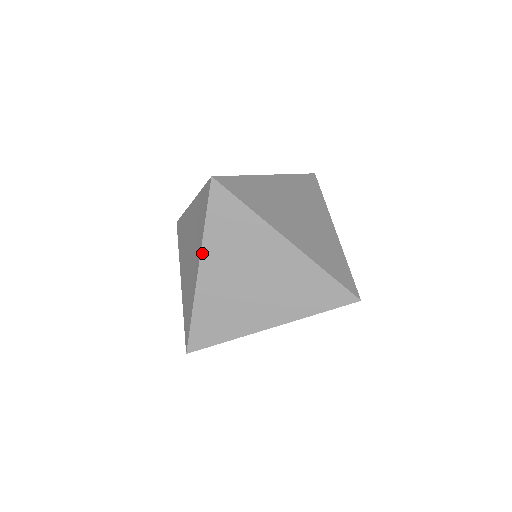
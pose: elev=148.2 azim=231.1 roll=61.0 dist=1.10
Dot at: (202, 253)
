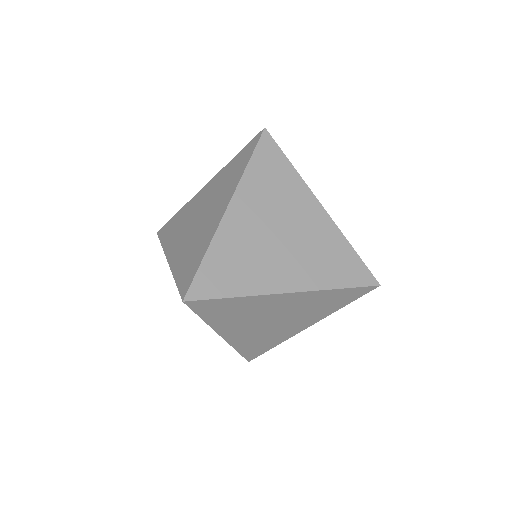
Dot at: (237, 190)
